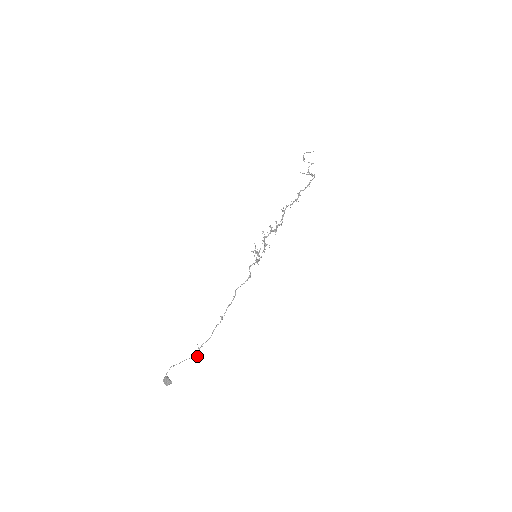
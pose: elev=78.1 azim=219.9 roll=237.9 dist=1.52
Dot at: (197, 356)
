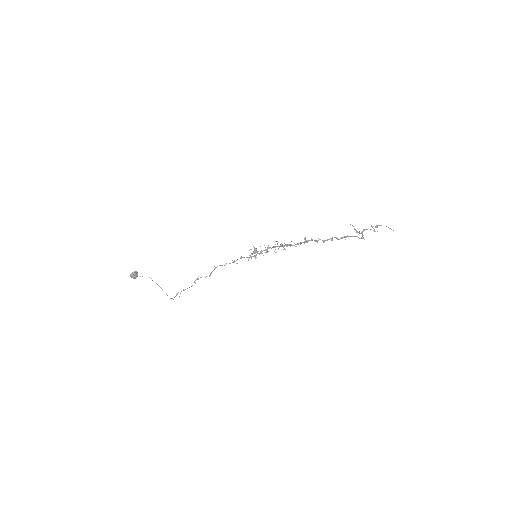
Dot at: (170, 298)
